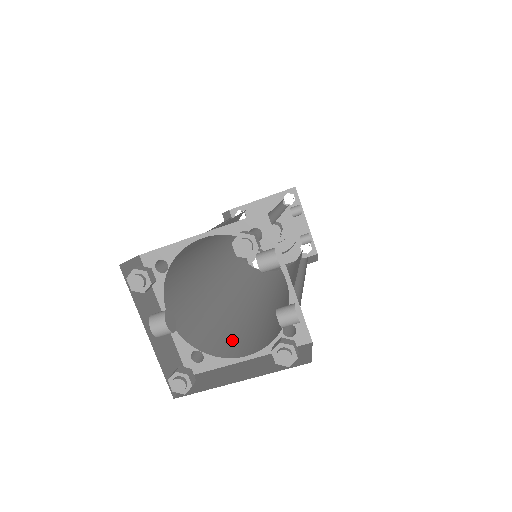
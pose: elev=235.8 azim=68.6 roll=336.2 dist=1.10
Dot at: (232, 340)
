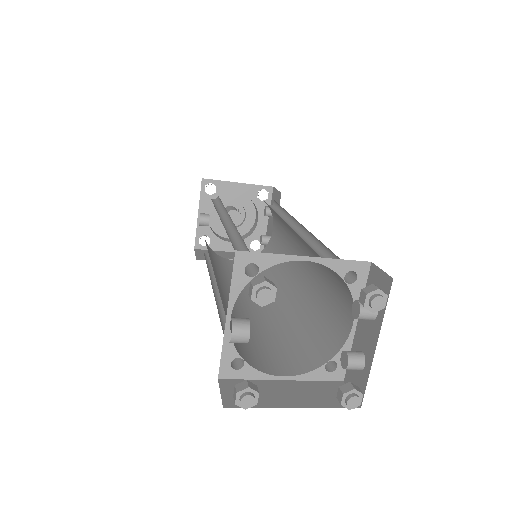
Dot at: (254, 349)
